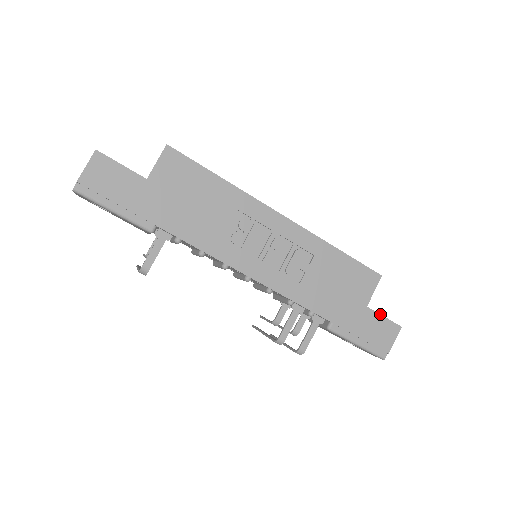
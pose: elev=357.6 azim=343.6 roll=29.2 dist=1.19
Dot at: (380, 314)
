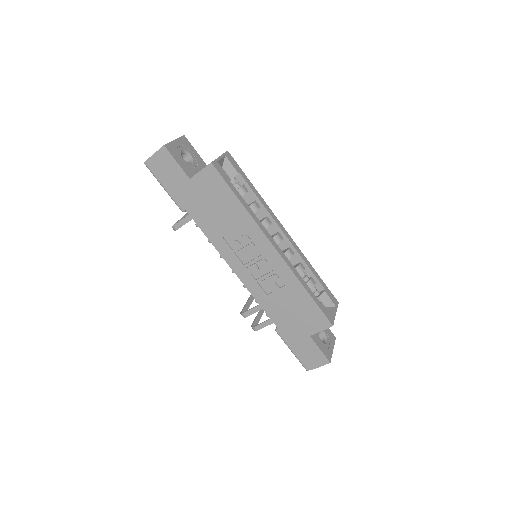
Dot at: (318, 346)
